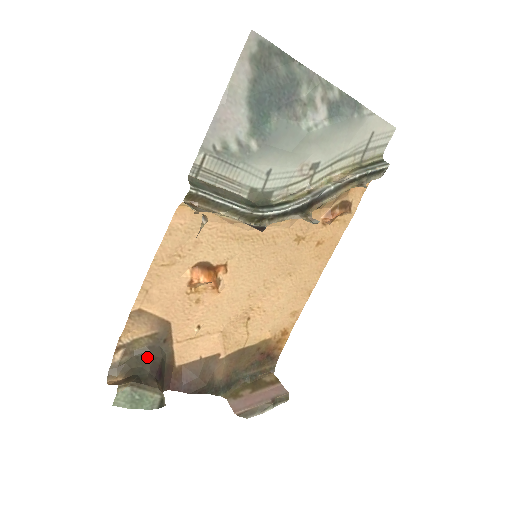
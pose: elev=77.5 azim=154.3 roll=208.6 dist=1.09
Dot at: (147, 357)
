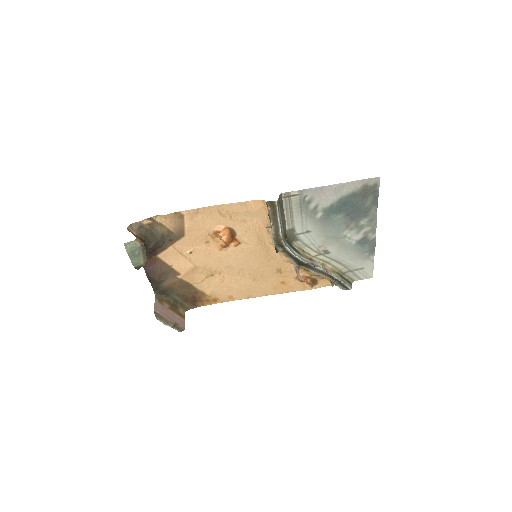
Dot at: (156, 238)
